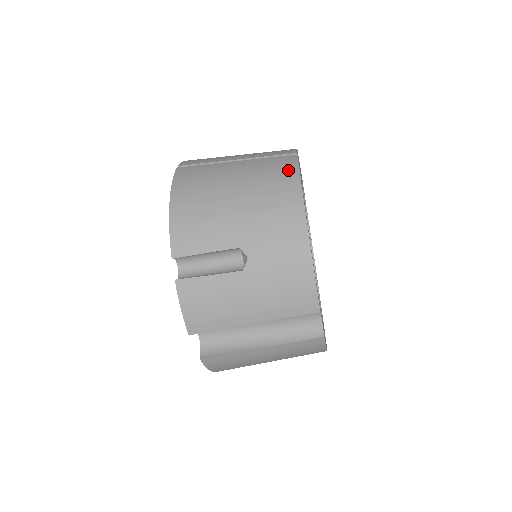
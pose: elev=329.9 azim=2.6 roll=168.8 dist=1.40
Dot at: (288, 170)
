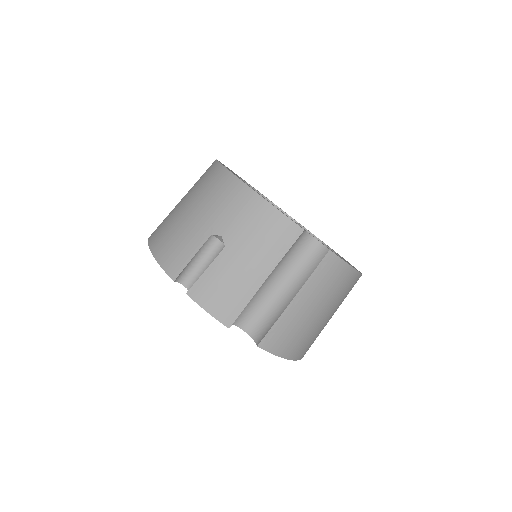
Dot at: (212, 169)
